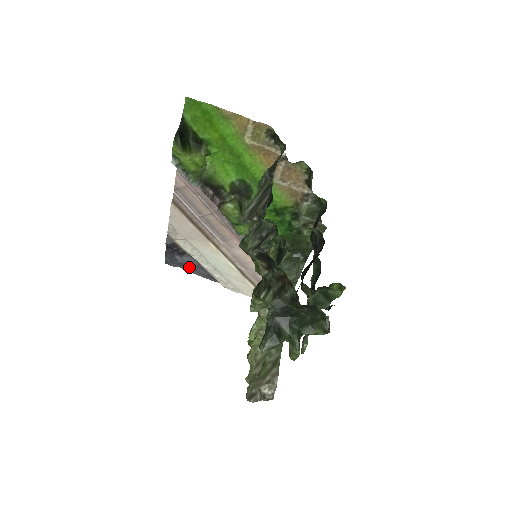
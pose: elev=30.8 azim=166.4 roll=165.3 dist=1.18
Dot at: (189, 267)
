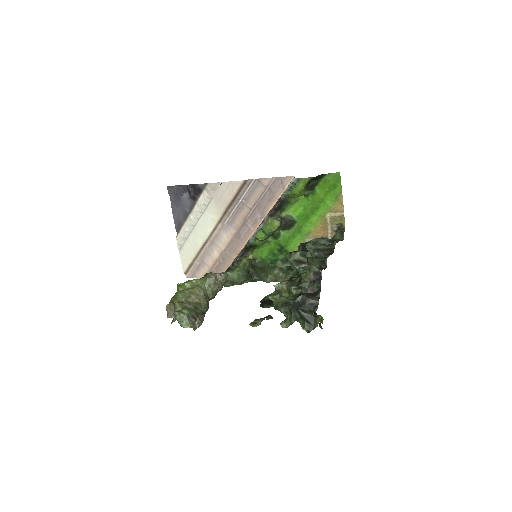
Dot at: (178, 206)
